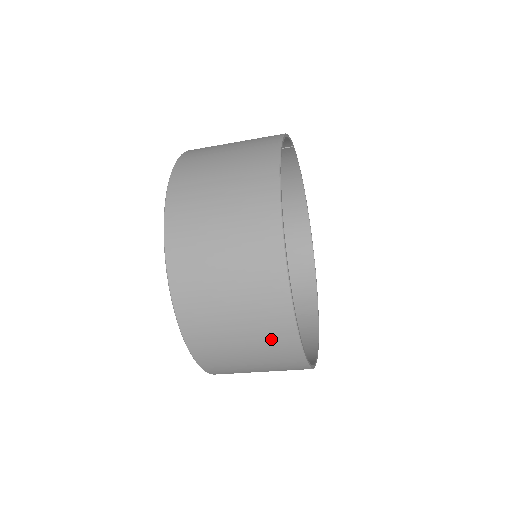
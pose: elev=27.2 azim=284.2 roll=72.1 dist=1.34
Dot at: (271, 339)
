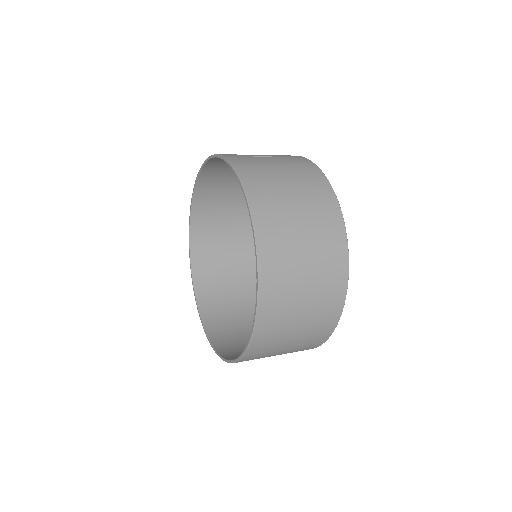
Dot at: occluded
